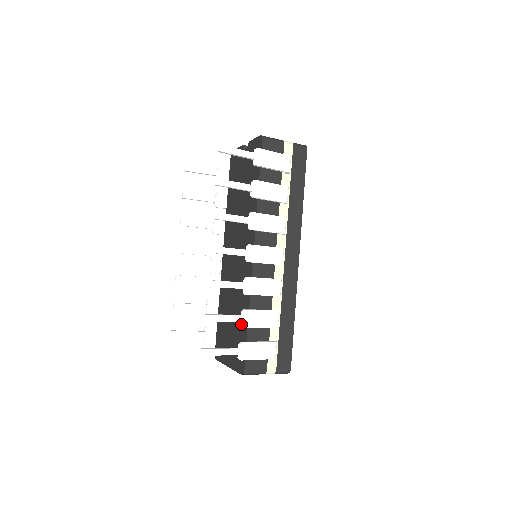
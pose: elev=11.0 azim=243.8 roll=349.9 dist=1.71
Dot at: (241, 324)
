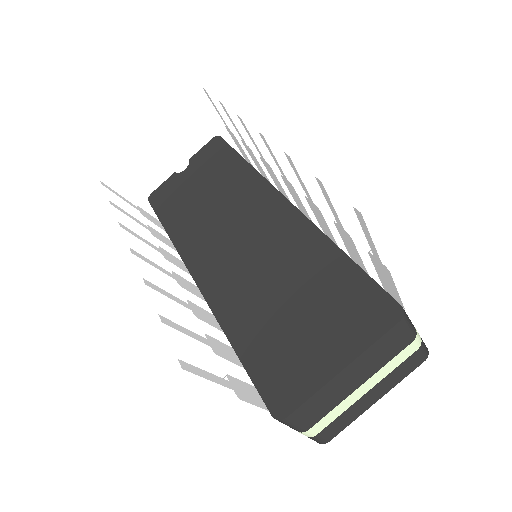
Dot at: (351, 229)
